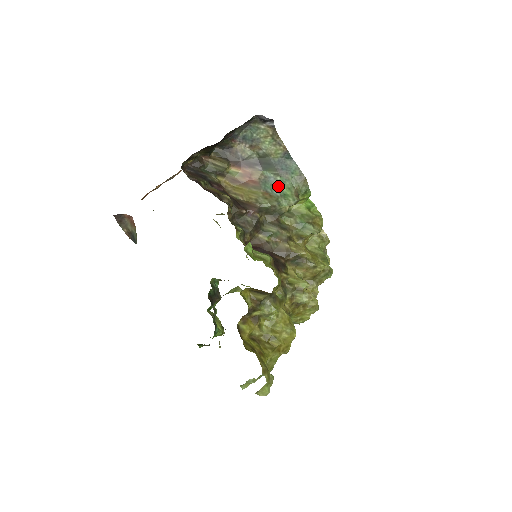
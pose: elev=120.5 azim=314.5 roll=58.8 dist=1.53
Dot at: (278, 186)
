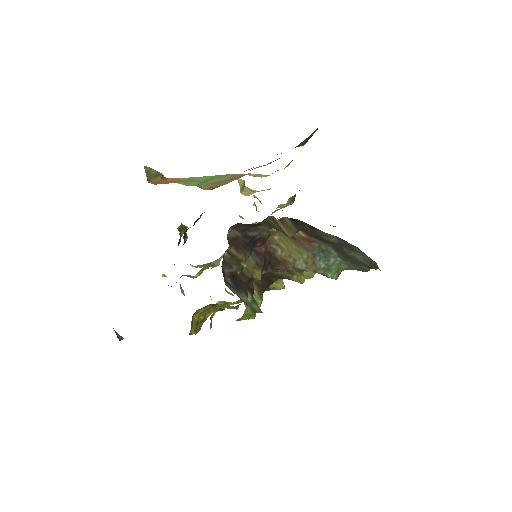
Dot at: (331, 262)
